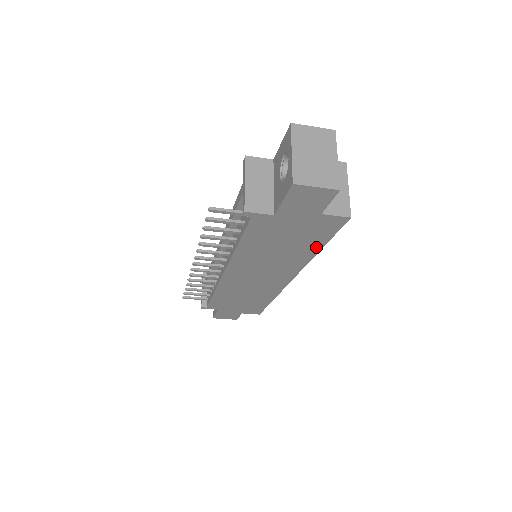
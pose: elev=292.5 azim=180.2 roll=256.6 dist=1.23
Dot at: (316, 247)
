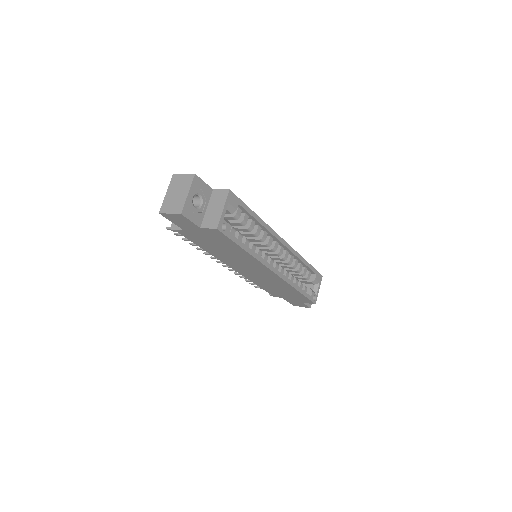
Dot at: (240, 249)
